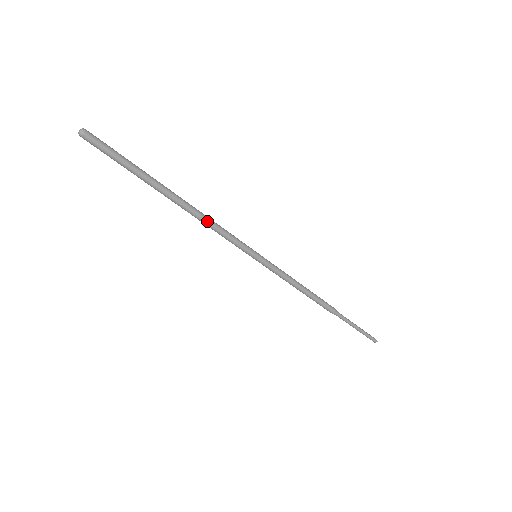
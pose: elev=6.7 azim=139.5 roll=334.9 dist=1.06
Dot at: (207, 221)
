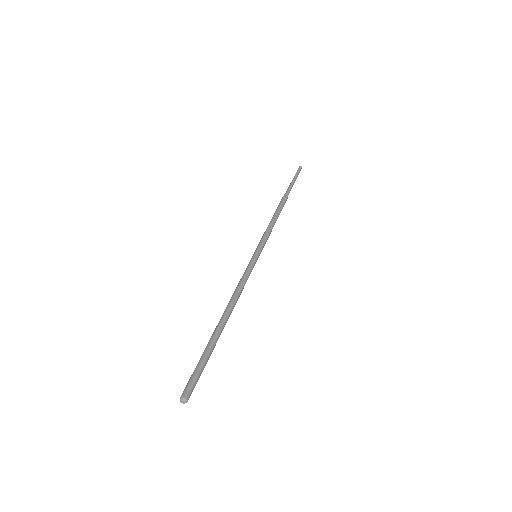
Dot at: occluded
